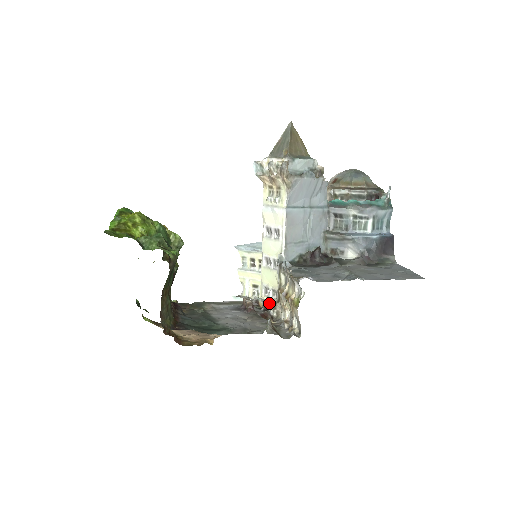
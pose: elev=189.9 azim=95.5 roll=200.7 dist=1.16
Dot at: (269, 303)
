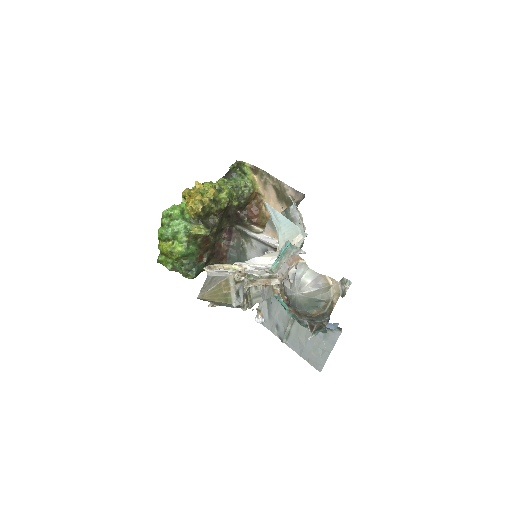
Dot at: occluded
